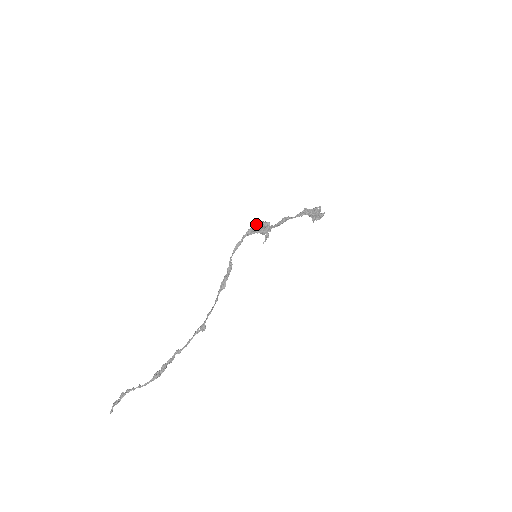
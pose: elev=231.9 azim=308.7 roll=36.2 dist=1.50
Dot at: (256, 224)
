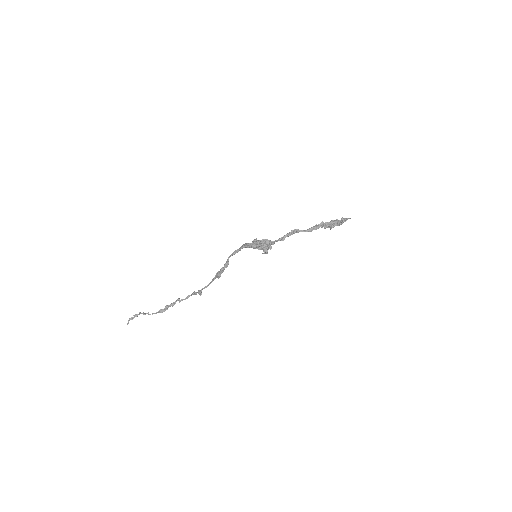
Dot at: (256, 243)
